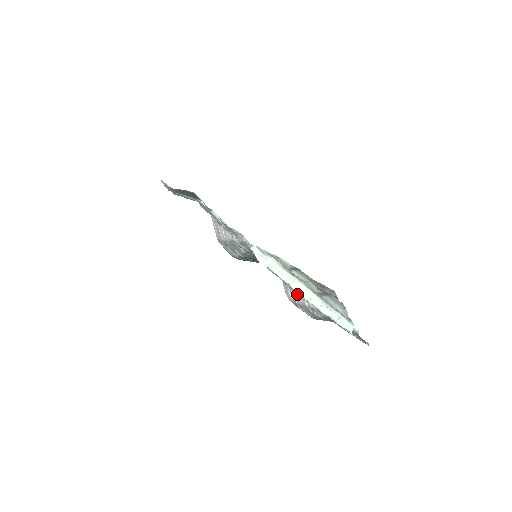
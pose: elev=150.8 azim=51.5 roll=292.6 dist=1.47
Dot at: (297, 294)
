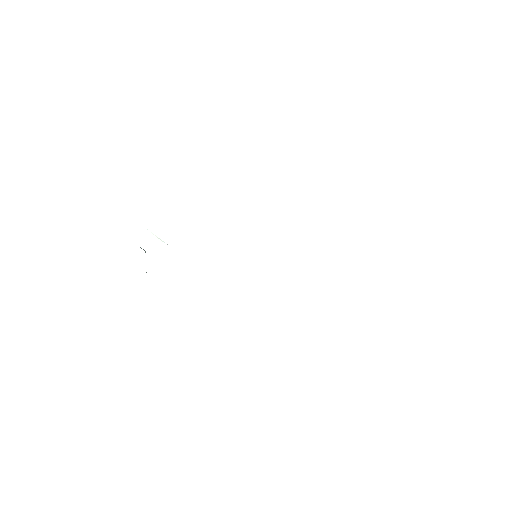
Dot at: occluded
